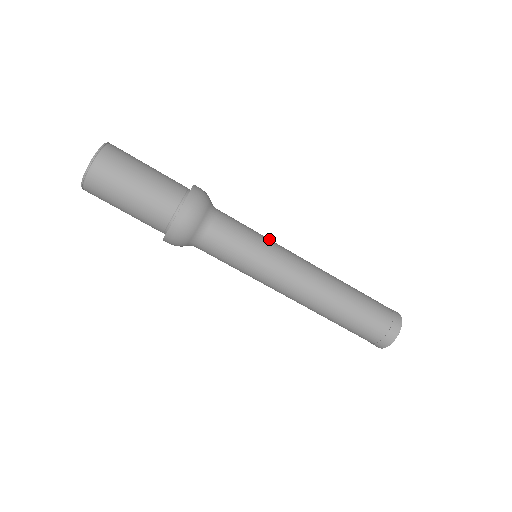
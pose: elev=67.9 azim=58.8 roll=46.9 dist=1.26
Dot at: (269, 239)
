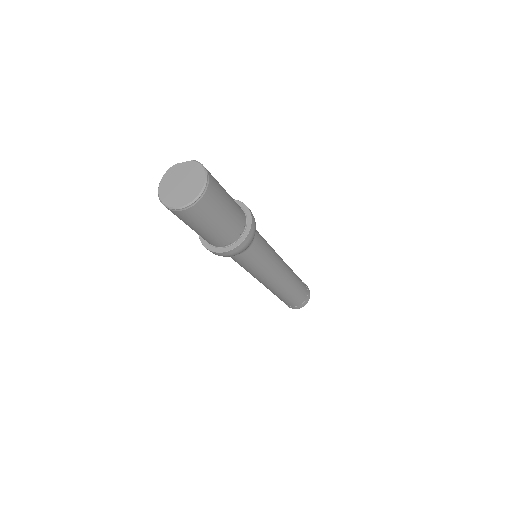
Dot at: occluded
